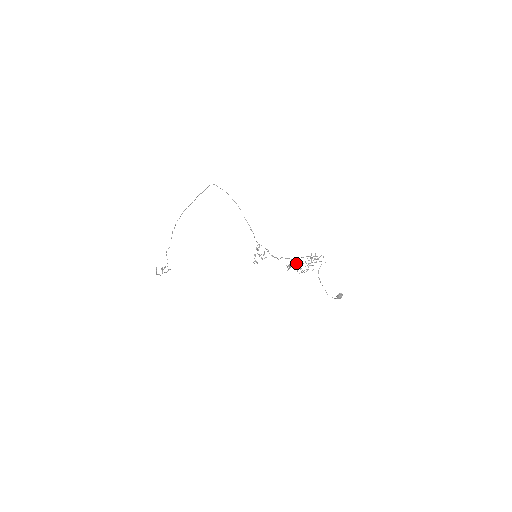
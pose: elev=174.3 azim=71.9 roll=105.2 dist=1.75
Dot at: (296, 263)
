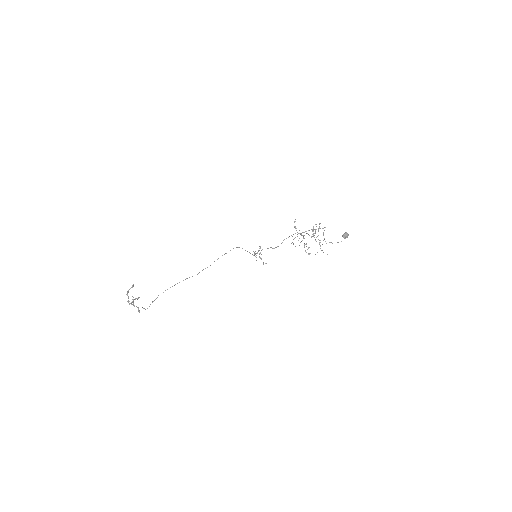
Dot at: (300, 234)
